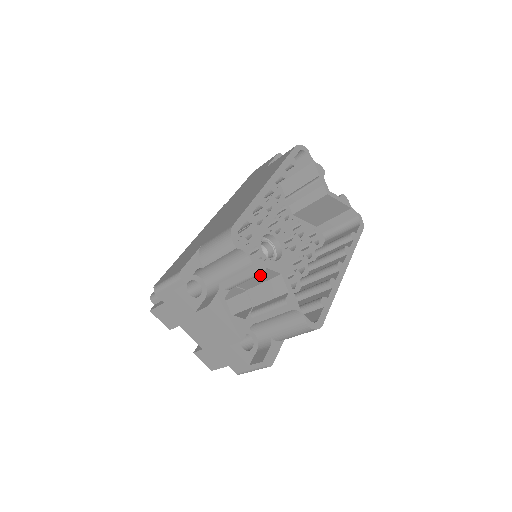
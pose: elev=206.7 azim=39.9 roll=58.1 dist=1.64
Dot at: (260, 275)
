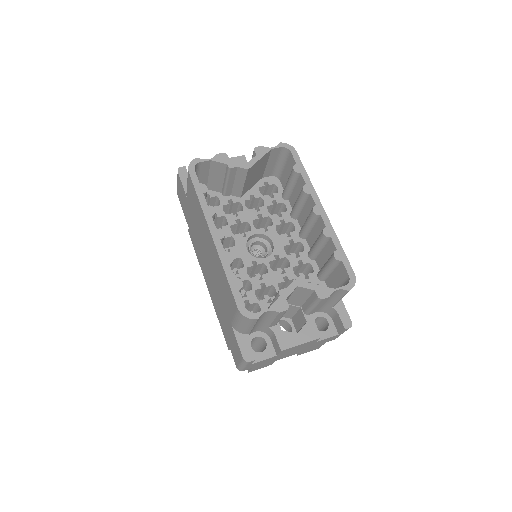
Dot at: occluded
